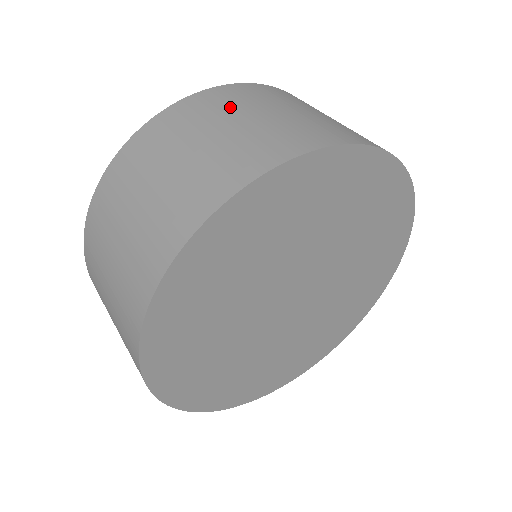
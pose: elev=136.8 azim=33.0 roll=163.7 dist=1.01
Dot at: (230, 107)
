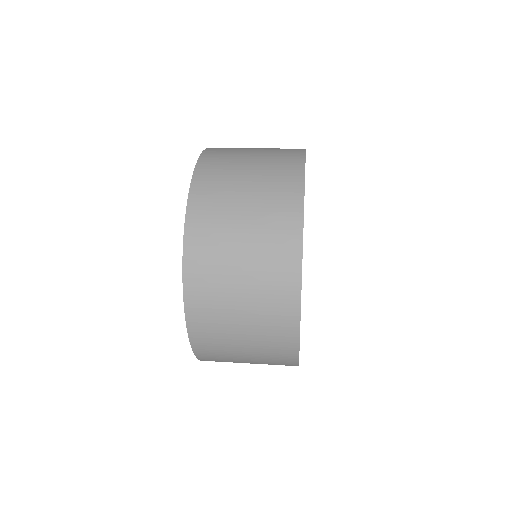
Dot at: occluded
